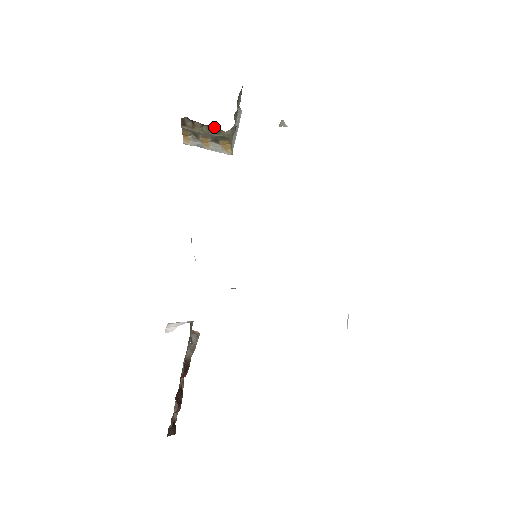
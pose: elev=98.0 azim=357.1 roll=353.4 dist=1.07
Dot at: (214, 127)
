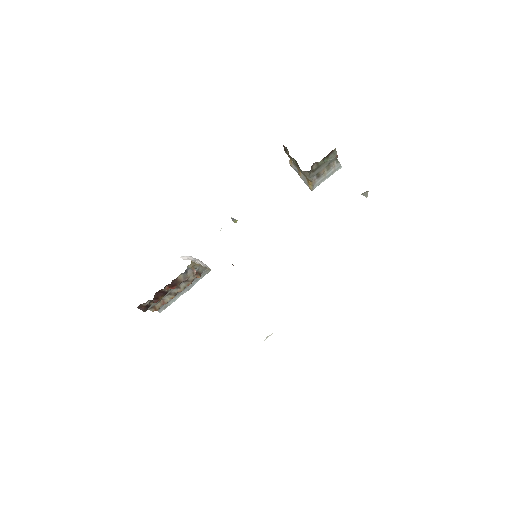
Dot at: occluded
